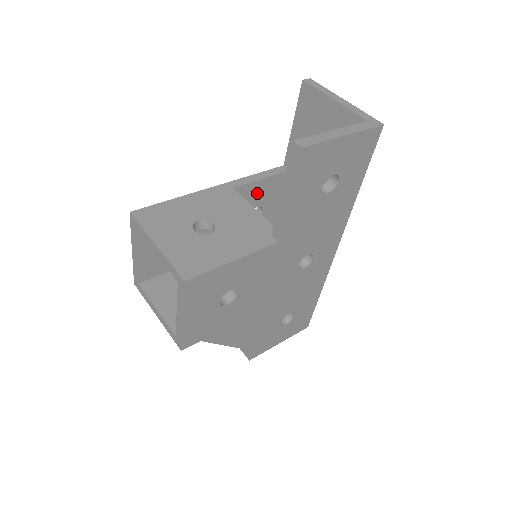
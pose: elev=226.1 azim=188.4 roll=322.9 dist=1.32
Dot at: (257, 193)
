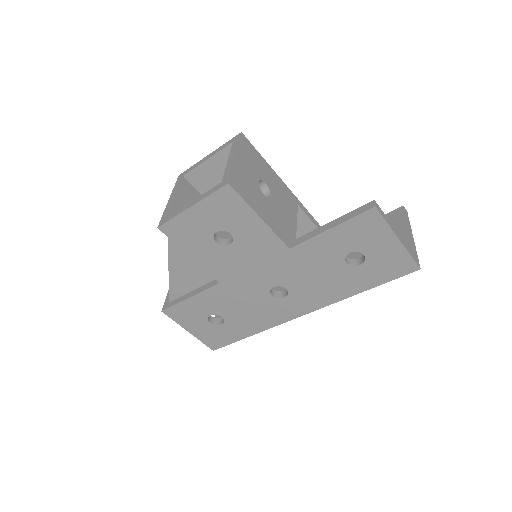
Dot at: (302, 230)
